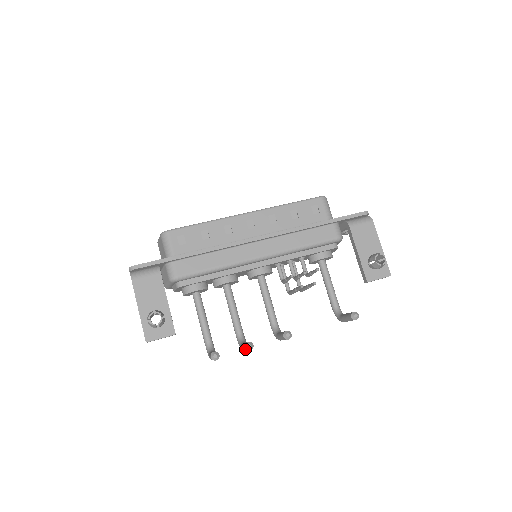
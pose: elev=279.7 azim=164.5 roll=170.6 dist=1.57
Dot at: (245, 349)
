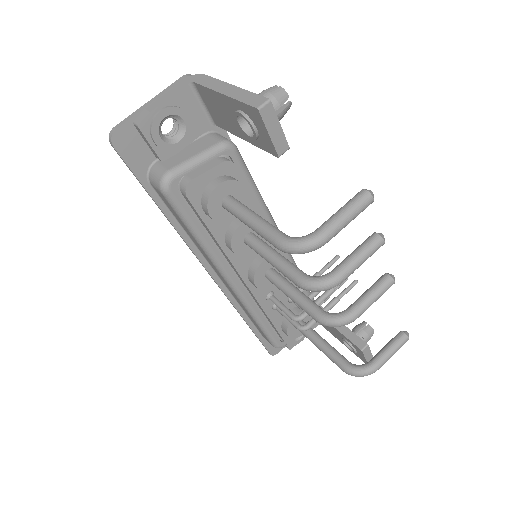
Dot at: (374, 240)
